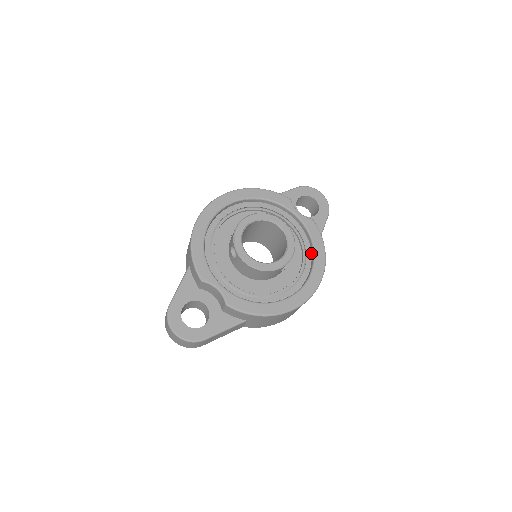
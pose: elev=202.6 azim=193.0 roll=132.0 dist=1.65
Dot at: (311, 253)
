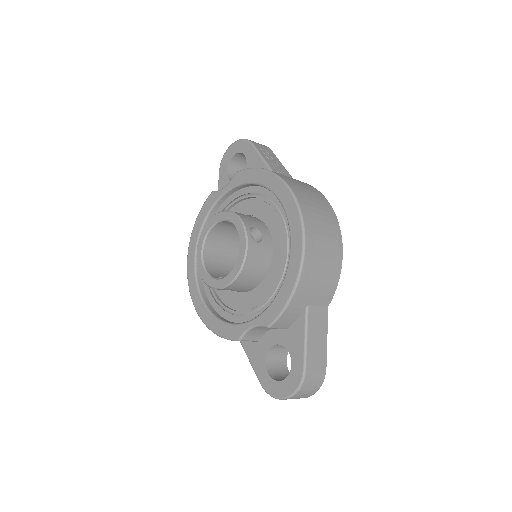
Dot at: (266, 189)
